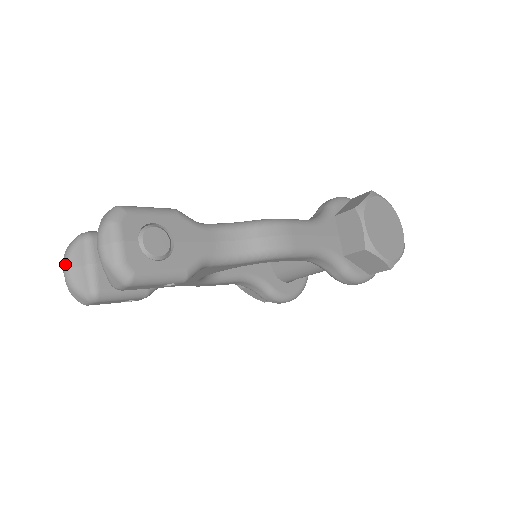
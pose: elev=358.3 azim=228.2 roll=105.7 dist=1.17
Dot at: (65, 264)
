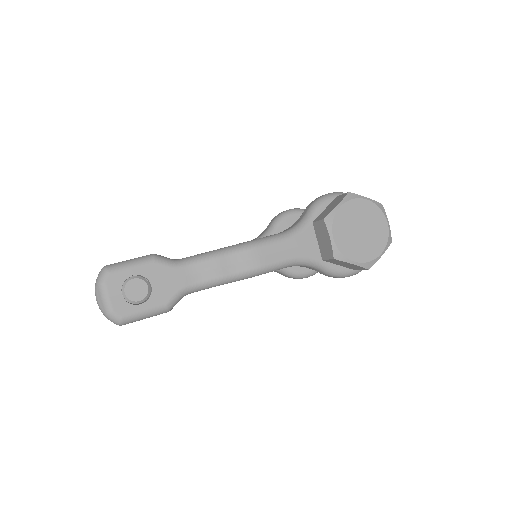
Dot at: occluded
